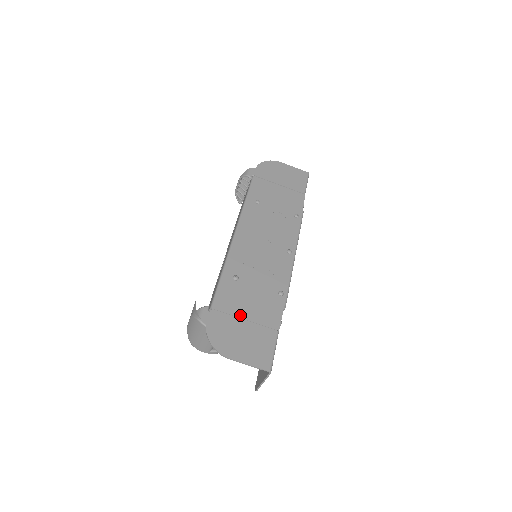
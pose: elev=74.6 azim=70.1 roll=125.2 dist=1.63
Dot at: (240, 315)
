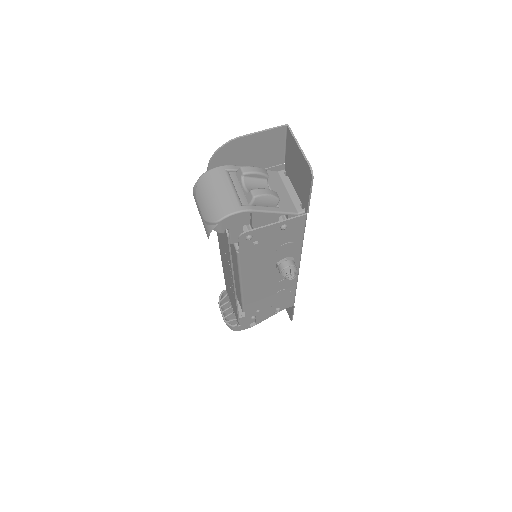
Dot at: occluded
